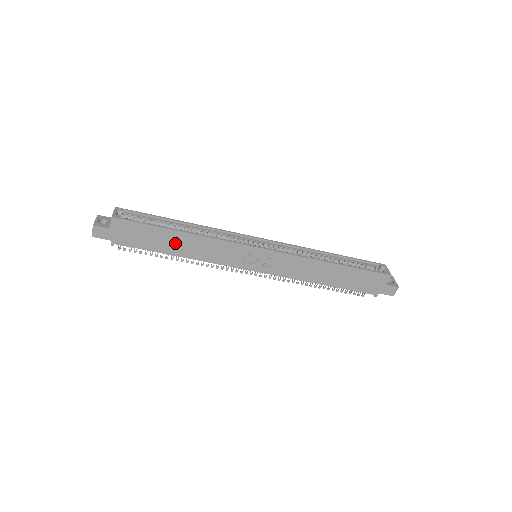
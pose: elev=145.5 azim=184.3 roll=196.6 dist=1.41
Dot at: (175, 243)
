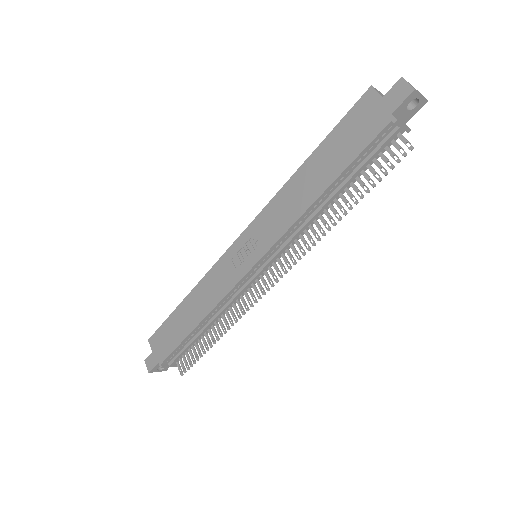
Dot at: (188, 315)
